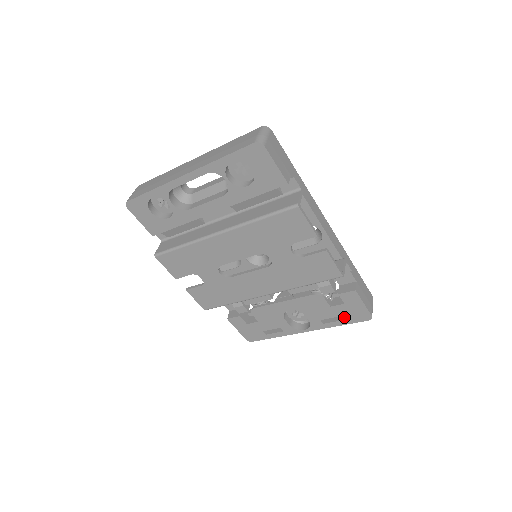
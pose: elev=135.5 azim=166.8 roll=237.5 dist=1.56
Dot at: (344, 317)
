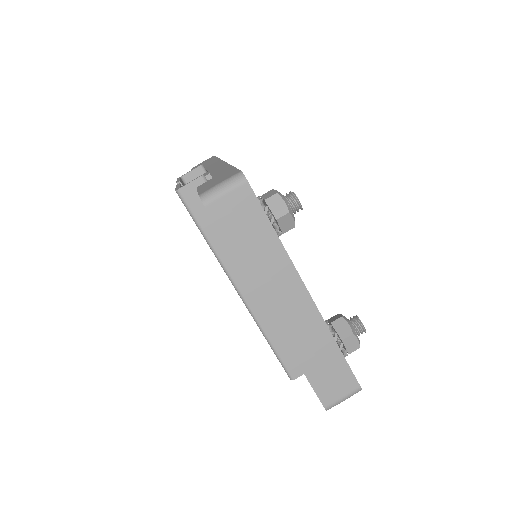
Dot at: occluded
